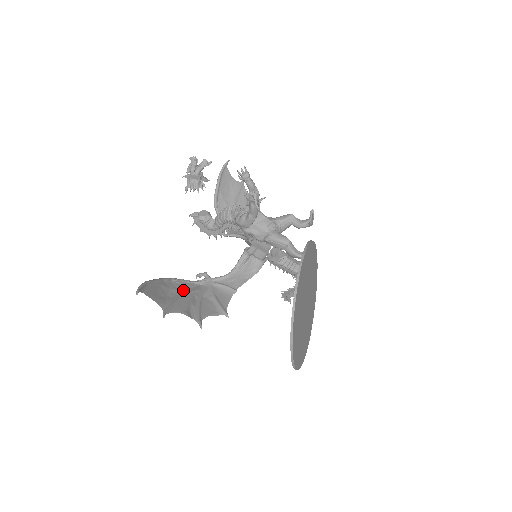
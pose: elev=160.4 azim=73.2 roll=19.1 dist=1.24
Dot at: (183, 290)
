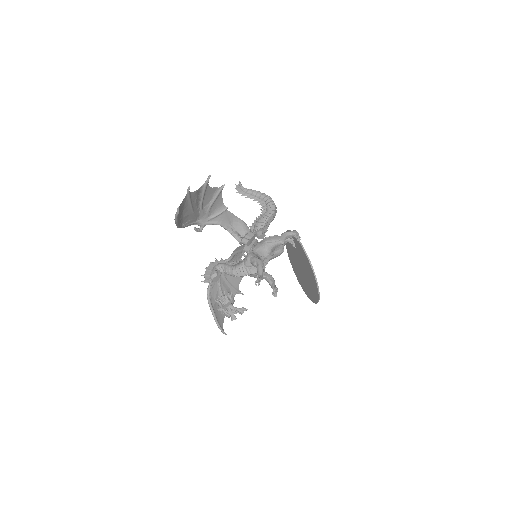
Dot at: (217, 290)
